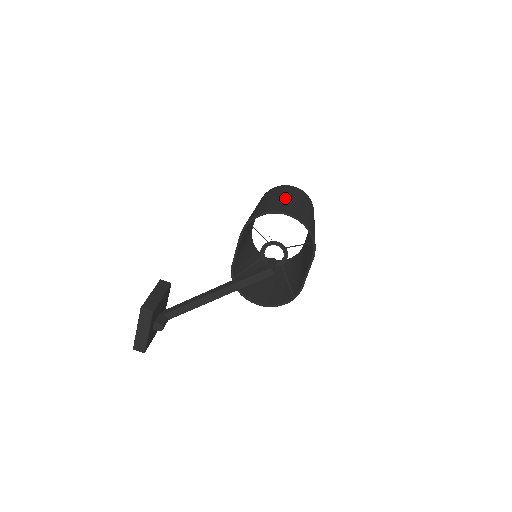
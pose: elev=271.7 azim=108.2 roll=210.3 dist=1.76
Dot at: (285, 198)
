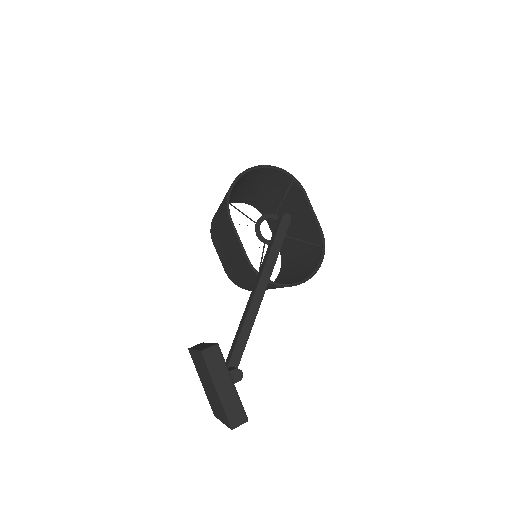
Dot at: (235, 188)
